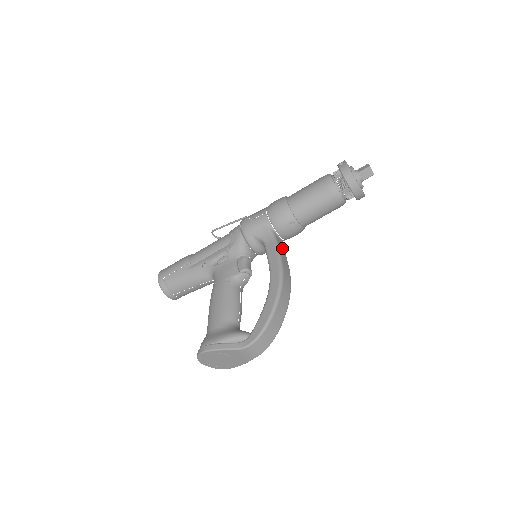
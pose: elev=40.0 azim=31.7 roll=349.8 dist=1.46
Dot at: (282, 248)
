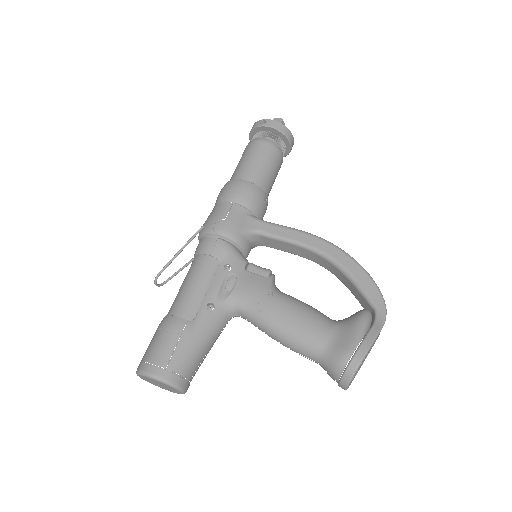
Dot at: occluded
